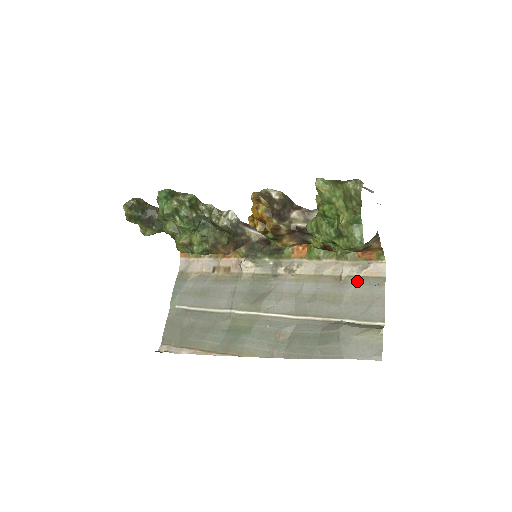
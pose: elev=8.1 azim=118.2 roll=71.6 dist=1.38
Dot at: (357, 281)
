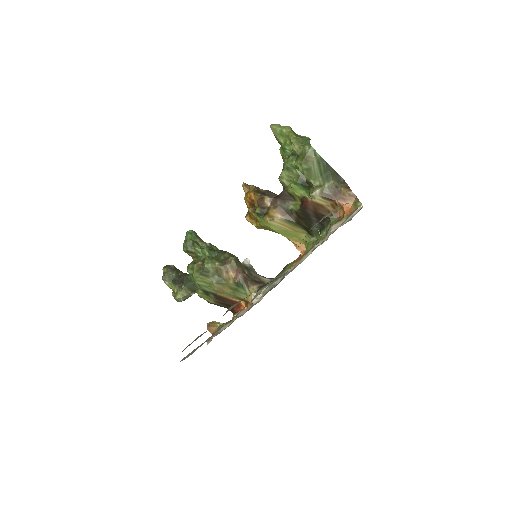
Dot at: occluded
